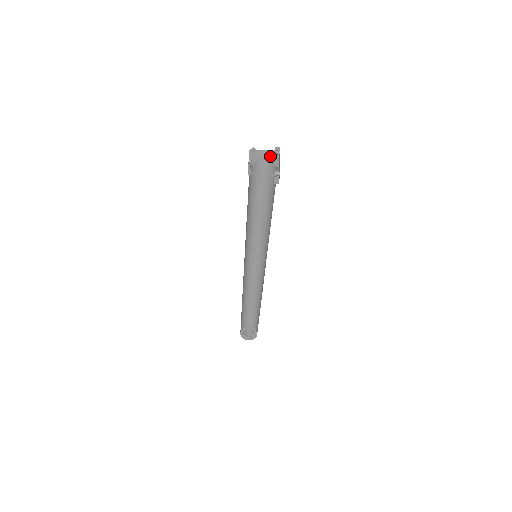
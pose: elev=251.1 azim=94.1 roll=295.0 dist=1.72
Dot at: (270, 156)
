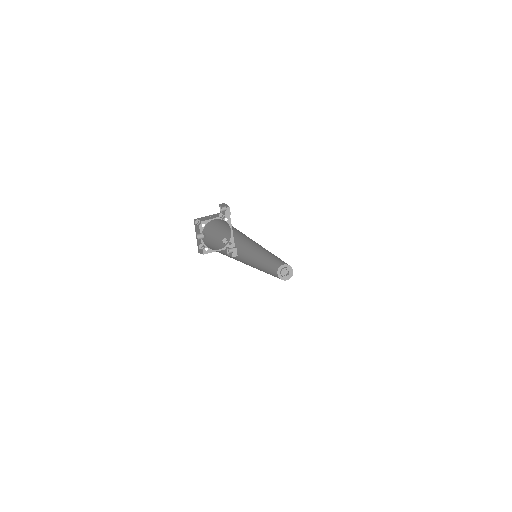
Dot at: (218, 215)
